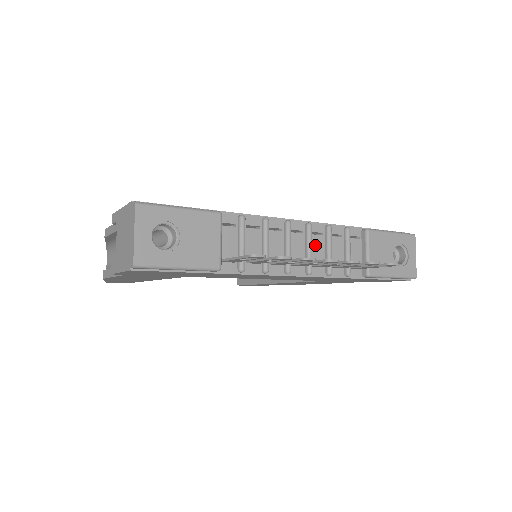
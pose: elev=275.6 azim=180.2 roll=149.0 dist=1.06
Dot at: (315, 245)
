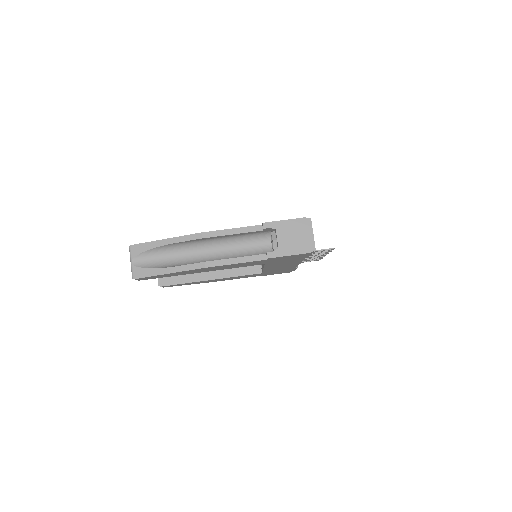
Dot at: occluded
